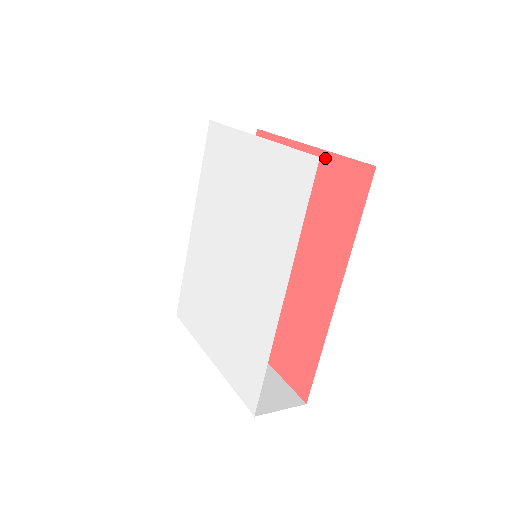
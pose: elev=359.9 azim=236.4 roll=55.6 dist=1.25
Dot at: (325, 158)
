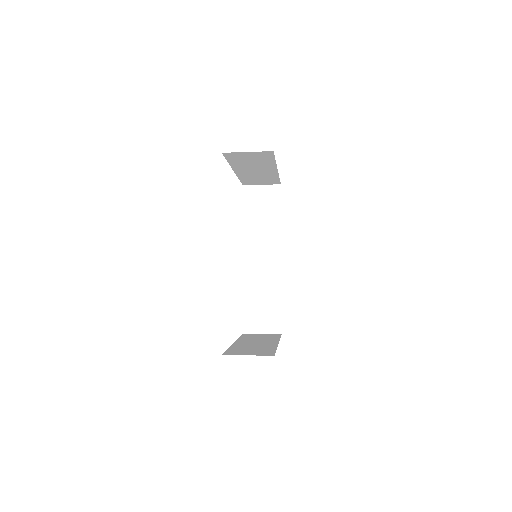
Dot at: occluded
